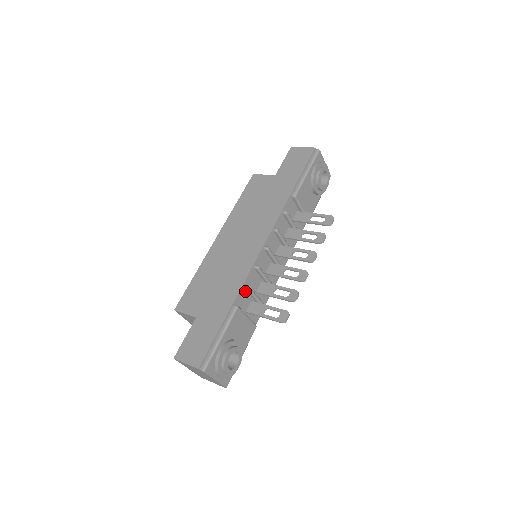
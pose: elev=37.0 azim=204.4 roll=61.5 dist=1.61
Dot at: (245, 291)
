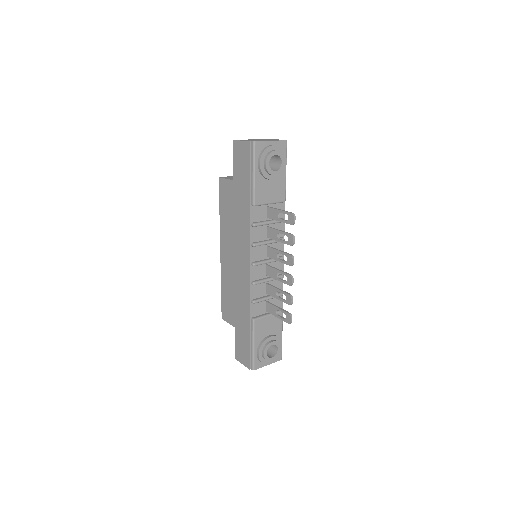
Dot at: (255, 303)
